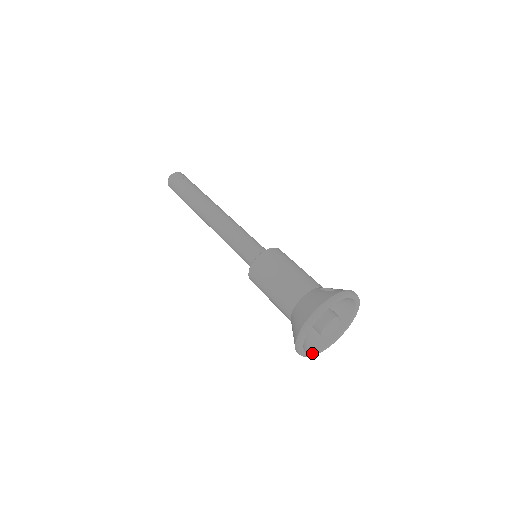
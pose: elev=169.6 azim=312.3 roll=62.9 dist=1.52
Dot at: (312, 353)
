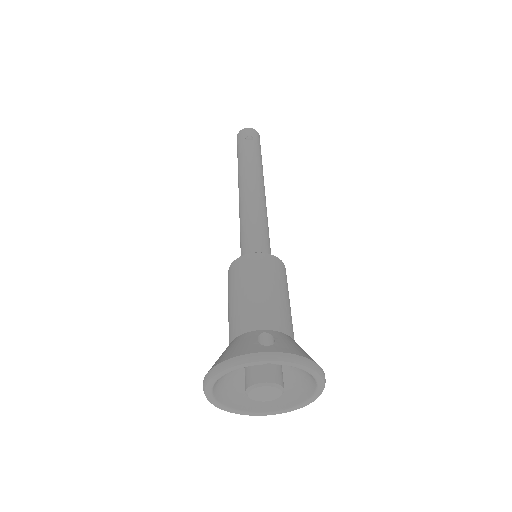
Dot at: (251, 412)
